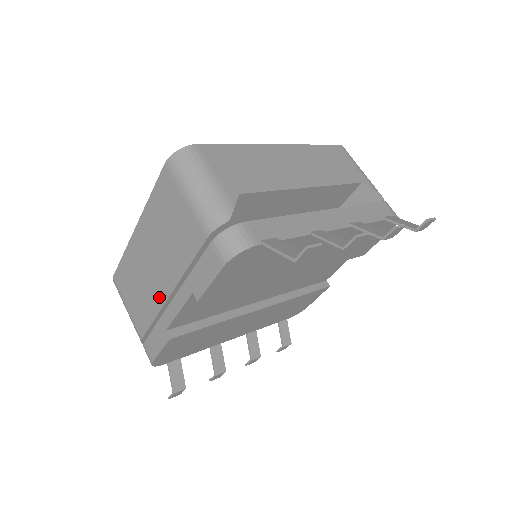
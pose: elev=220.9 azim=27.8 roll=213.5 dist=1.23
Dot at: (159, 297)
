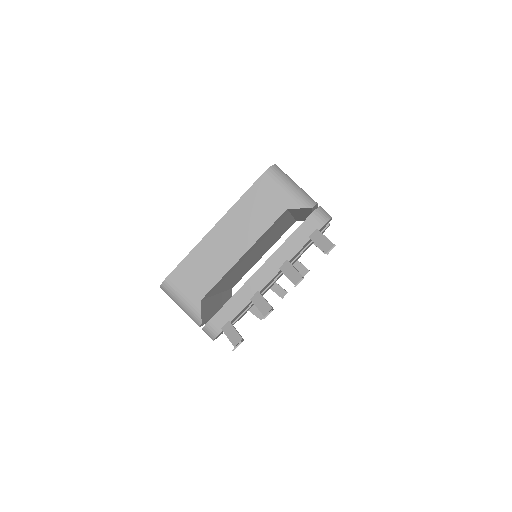
Dot at: occluded
